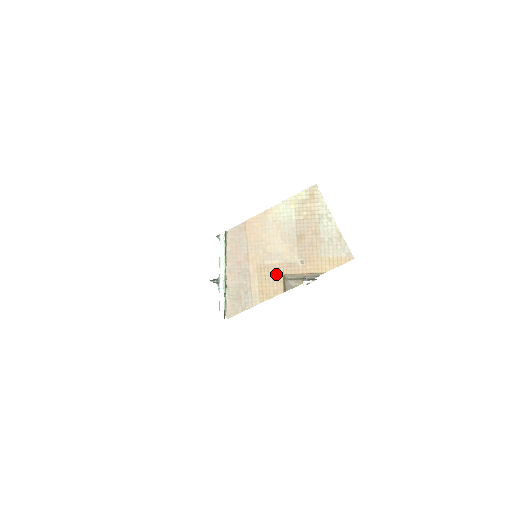
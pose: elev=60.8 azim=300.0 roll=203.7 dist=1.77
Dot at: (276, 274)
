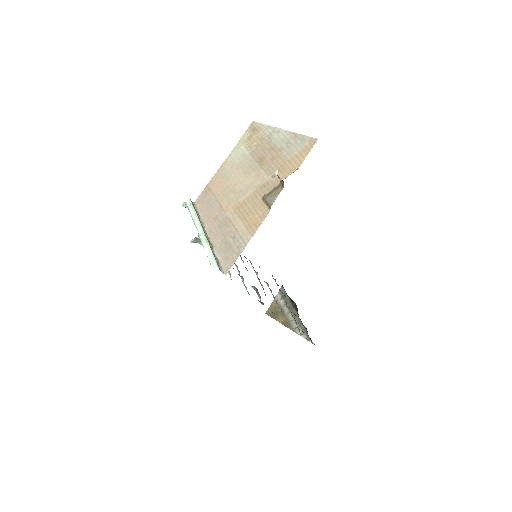
Dot at: (255, 202)
